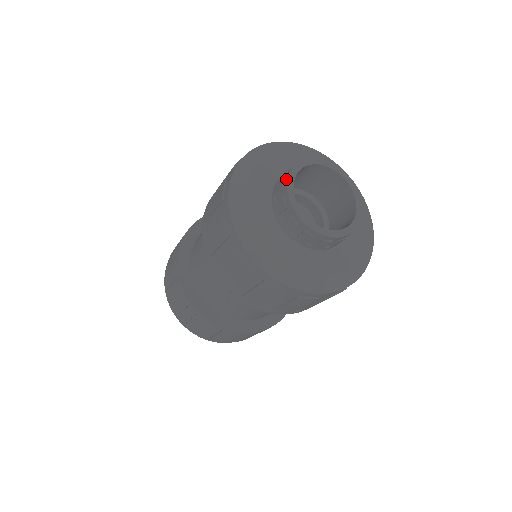
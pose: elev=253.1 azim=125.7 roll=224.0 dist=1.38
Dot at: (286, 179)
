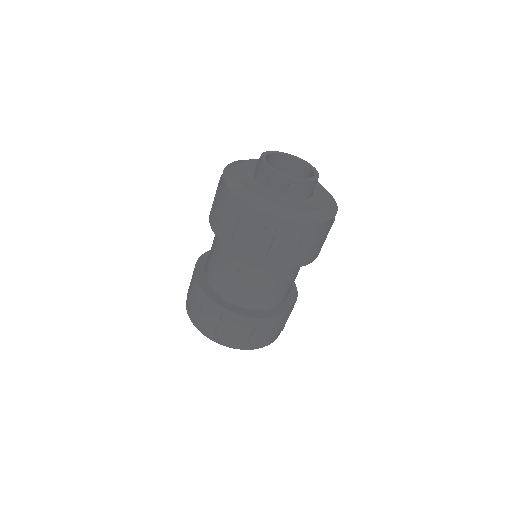
Dot at: (260, 156)
